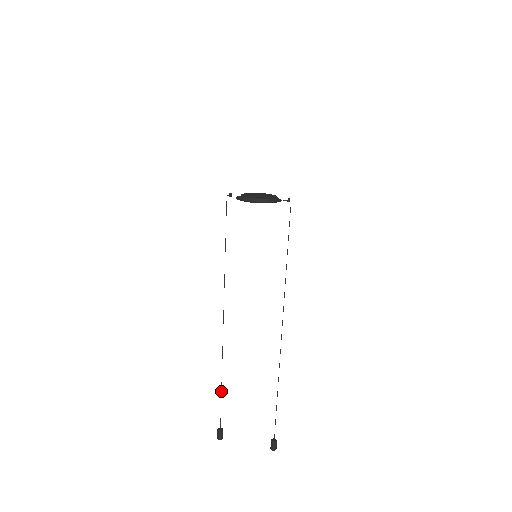
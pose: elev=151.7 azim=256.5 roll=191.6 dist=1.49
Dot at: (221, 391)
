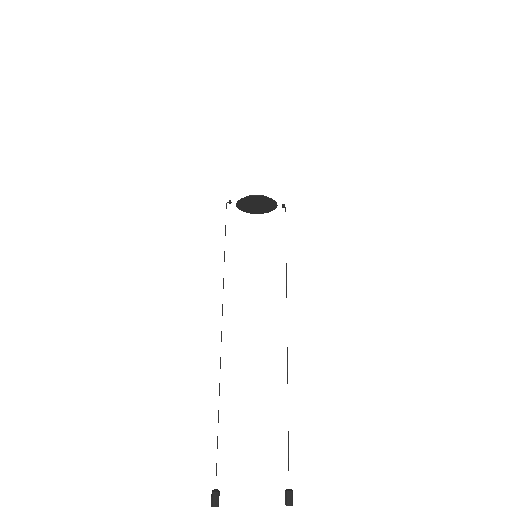
Dot at: occluded
